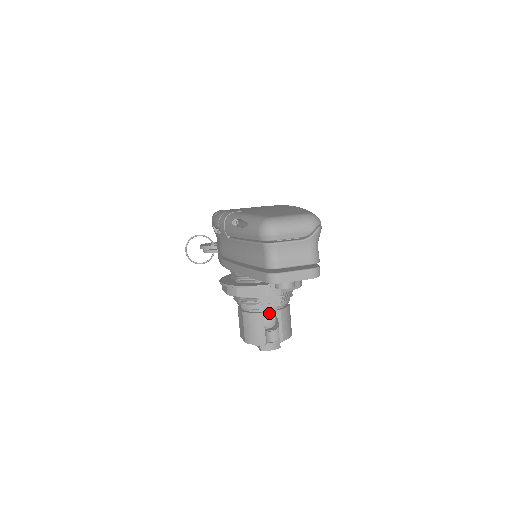
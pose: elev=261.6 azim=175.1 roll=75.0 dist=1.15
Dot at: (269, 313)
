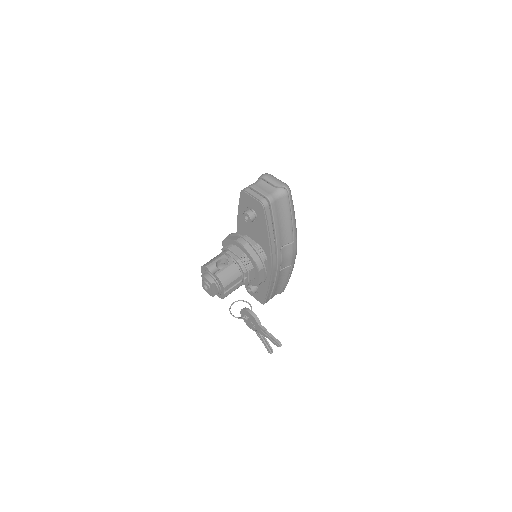
Dot at: (228, 258)
